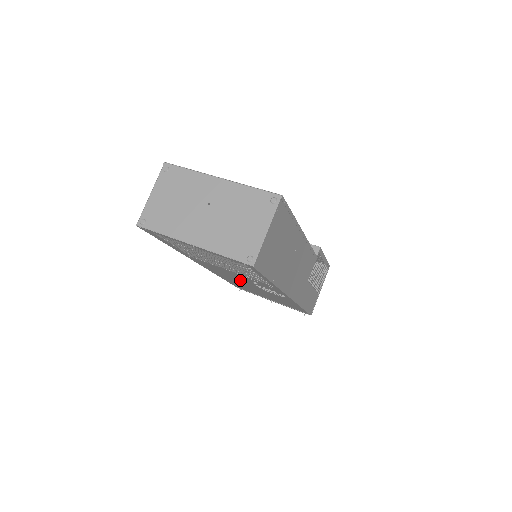
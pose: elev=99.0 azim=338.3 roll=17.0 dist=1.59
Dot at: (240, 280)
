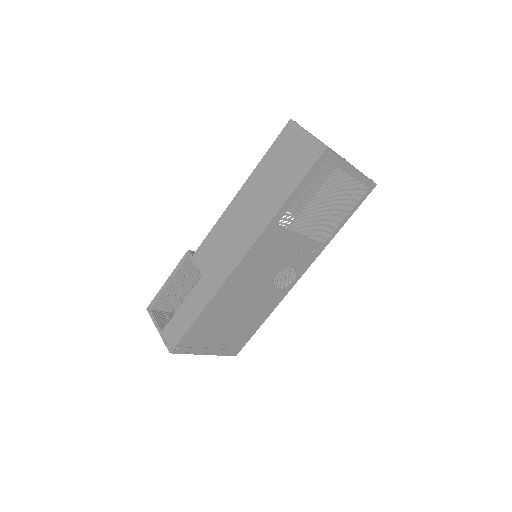
Dot at: (264, 274)
